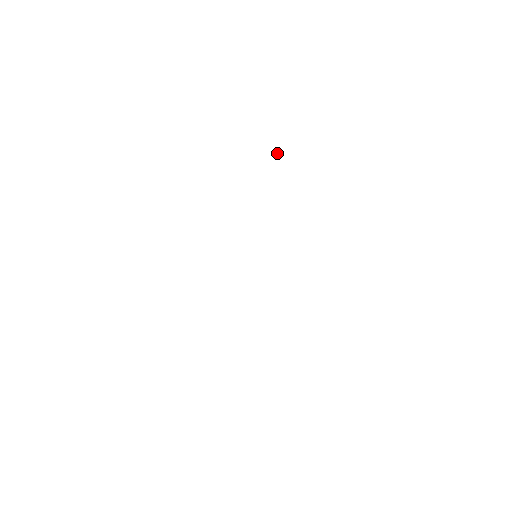
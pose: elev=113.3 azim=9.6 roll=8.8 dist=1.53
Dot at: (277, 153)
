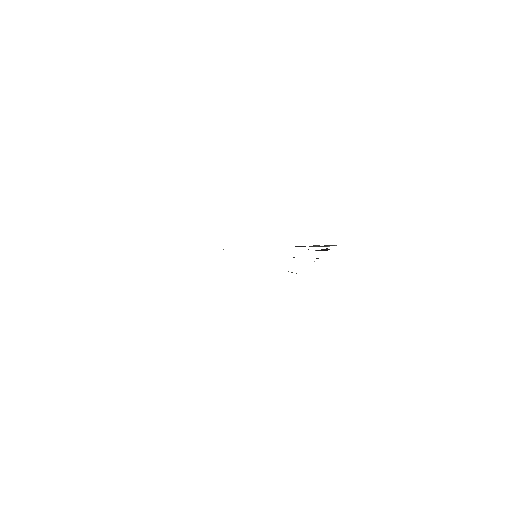
Dot at: occluded
